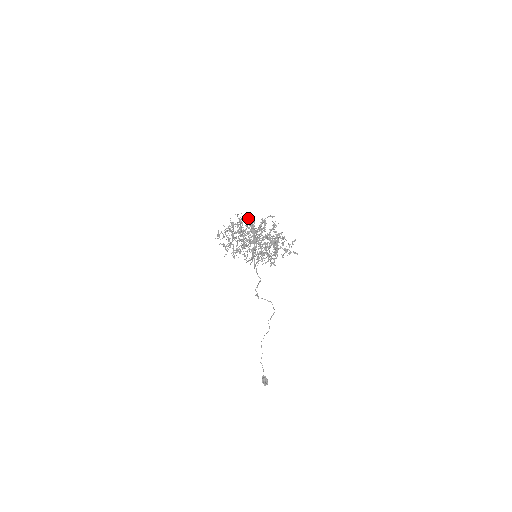
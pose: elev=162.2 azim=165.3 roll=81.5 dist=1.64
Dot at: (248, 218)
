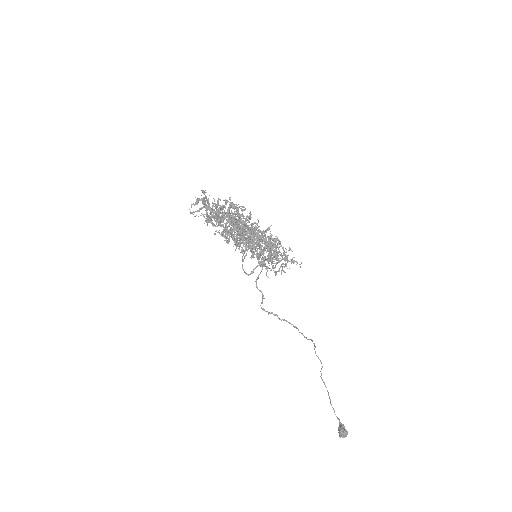
Dot at: (204, 199)
